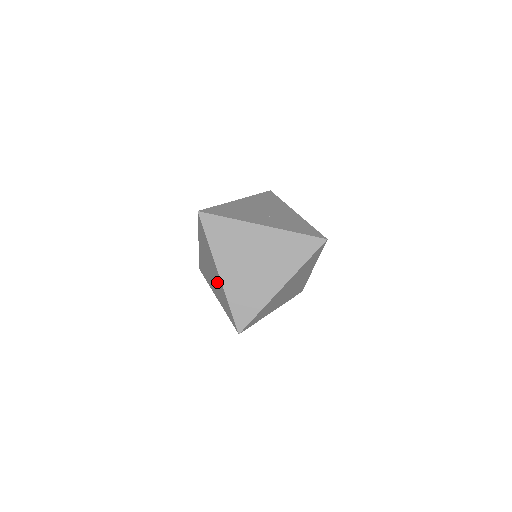
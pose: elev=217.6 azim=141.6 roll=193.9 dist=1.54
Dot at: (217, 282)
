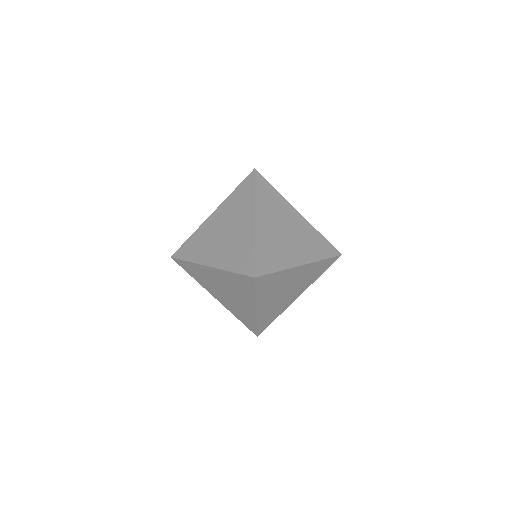
Dot at: occluded
